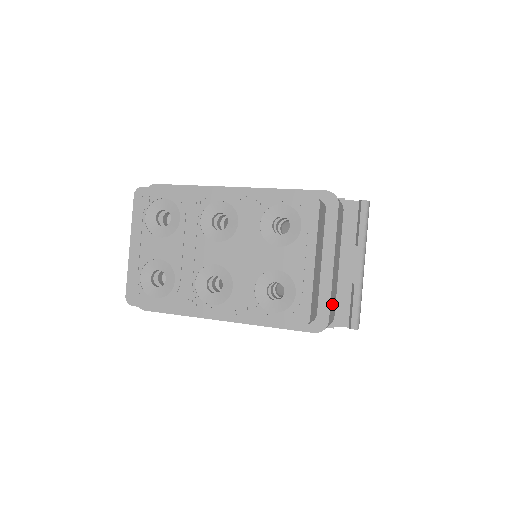
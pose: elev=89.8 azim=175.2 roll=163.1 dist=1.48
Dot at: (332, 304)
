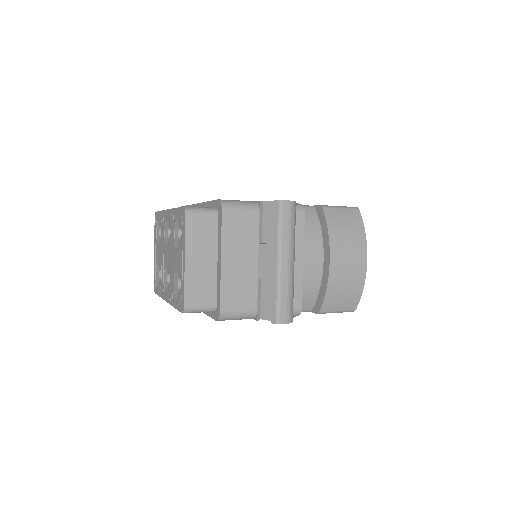
Dot at: (235, 297)
